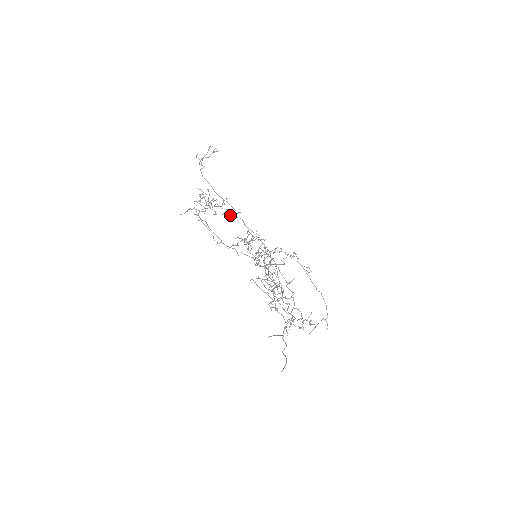
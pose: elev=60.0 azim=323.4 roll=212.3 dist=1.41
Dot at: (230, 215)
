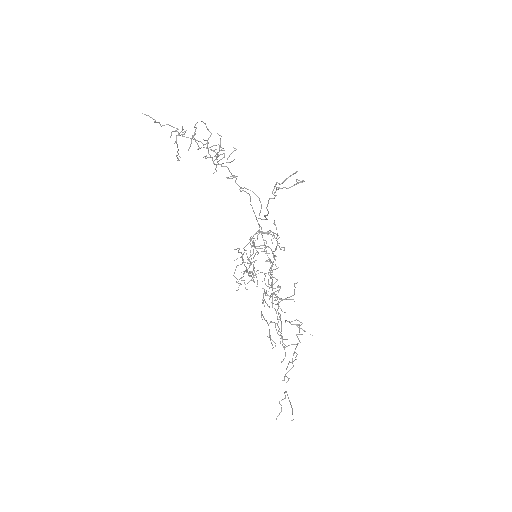
Dot at: (235, 181)
